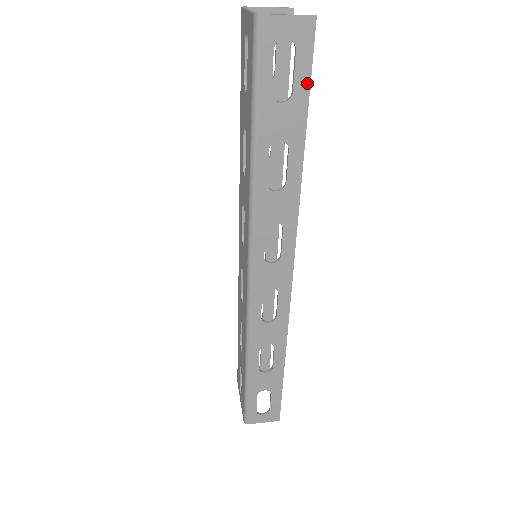
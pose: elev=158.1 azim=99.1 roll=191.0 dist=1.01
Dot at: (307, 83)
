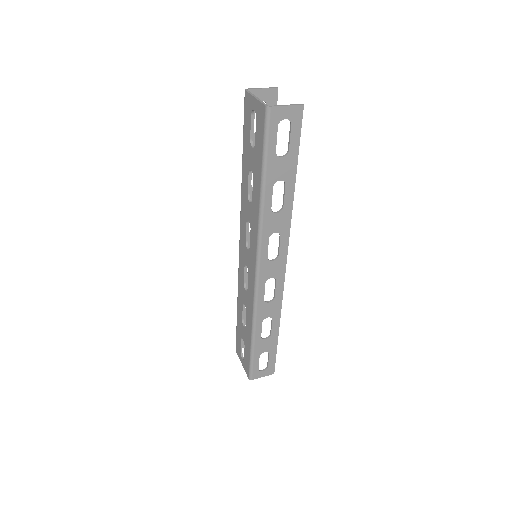
Dot at: (297, 144)
